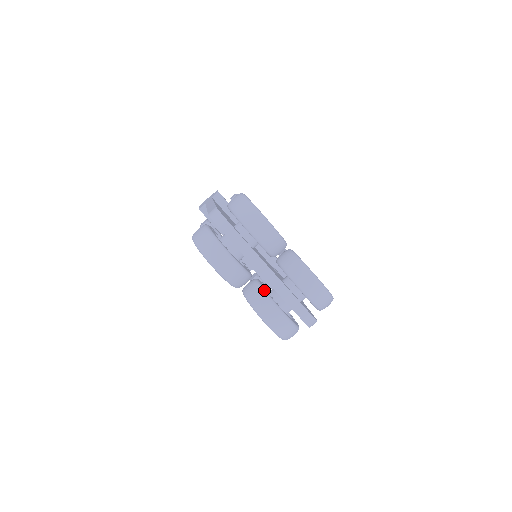
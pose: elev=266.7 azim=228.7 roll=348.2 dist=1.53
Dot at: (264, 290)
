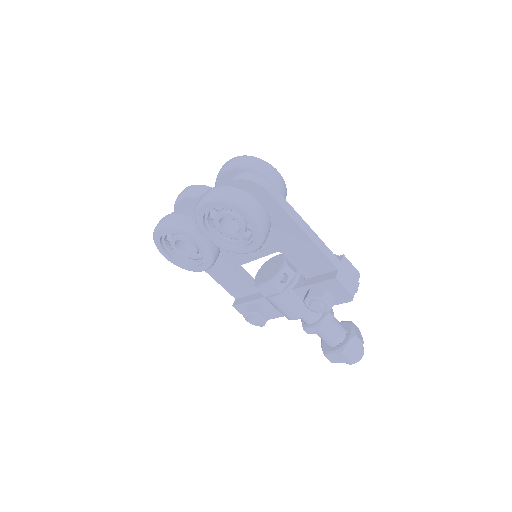
Dot at: occluded
